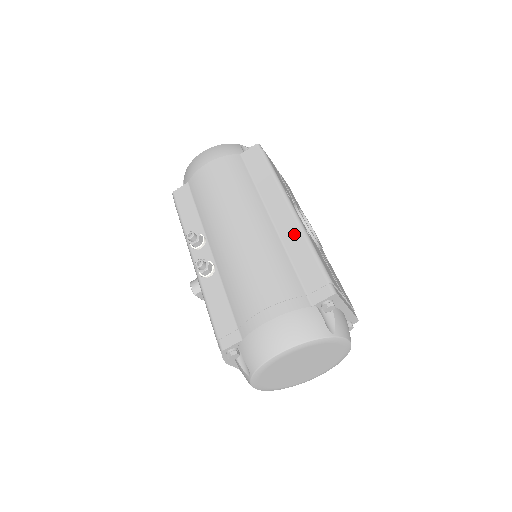
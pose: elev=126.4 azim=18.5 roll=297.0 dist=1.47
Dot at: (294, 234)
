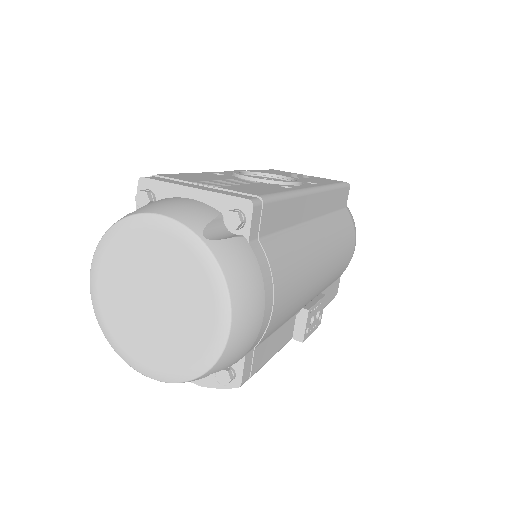
Dot at: occluded
